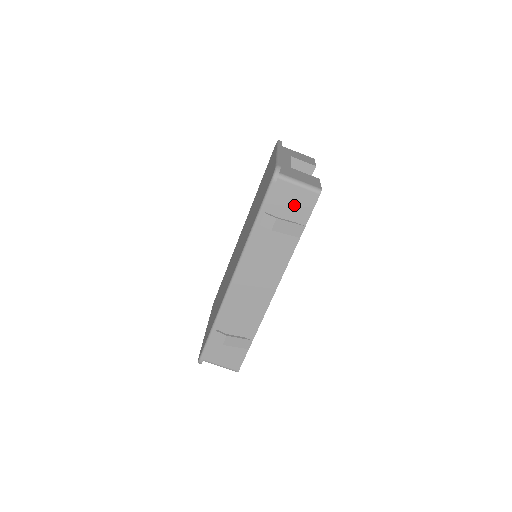
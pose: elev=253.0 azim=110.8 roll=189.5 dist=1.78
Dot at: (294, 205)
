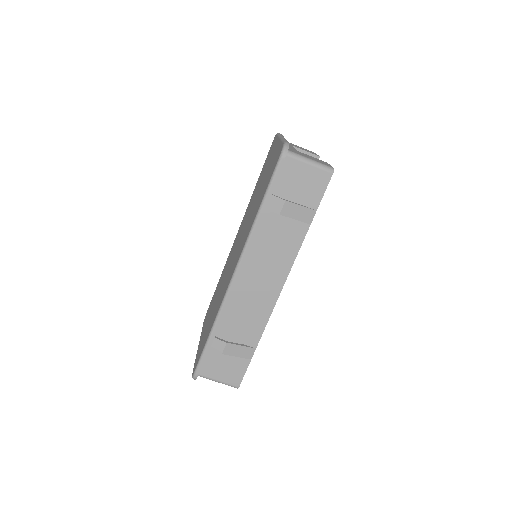
Dot at: (304, 186)
